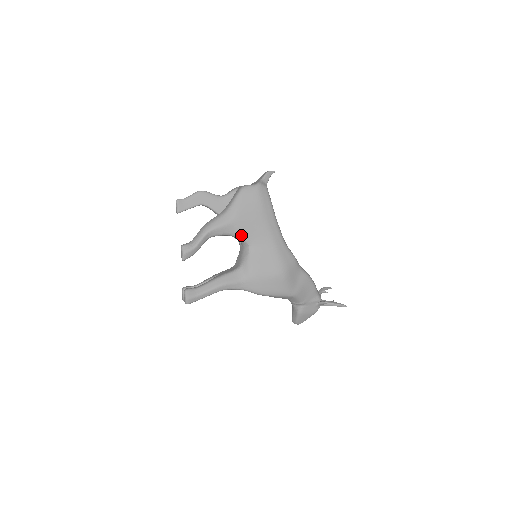
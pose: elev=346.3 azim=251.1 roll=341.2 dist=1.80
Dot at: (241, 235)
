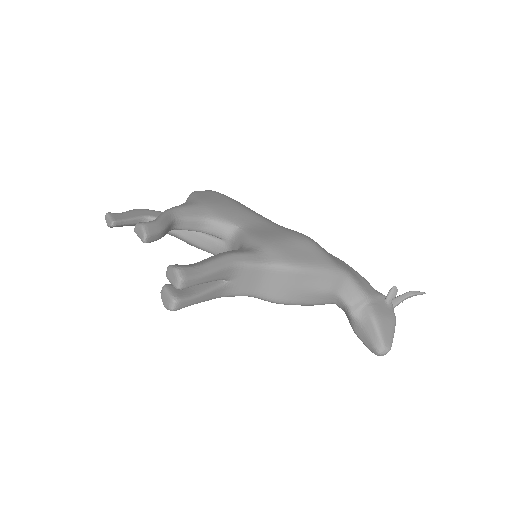
Dot at: (220, 217)
